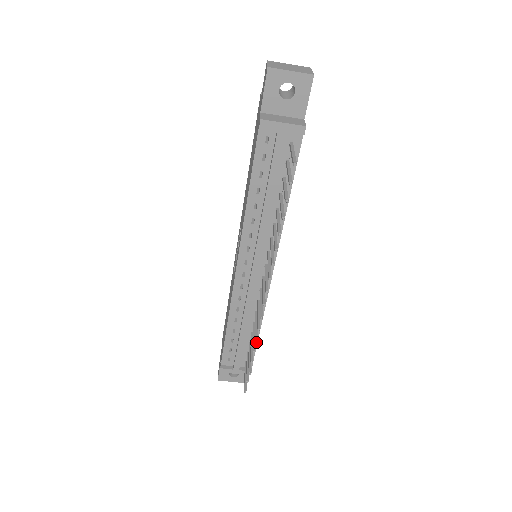
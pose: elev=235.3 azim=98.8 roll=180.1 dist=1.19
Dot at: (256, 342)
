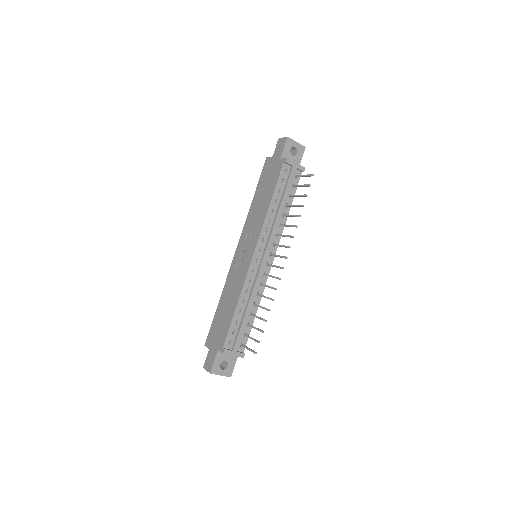
Dot at: (252, 324)
